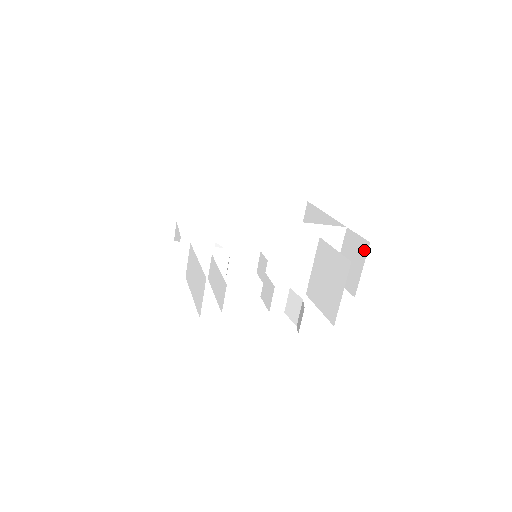
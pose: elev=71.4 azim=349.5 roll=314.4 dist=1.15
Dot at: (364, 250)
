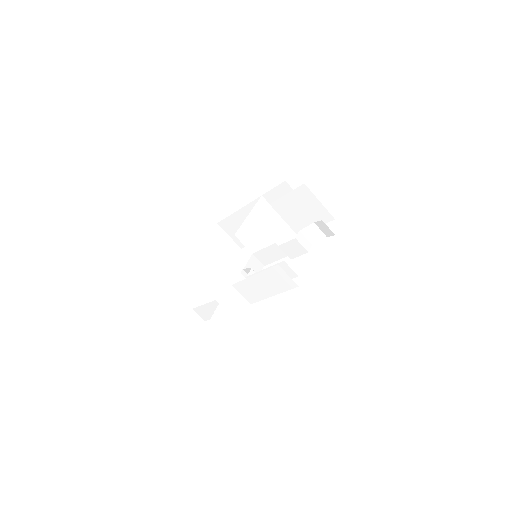
Dot at: (287, 188)
